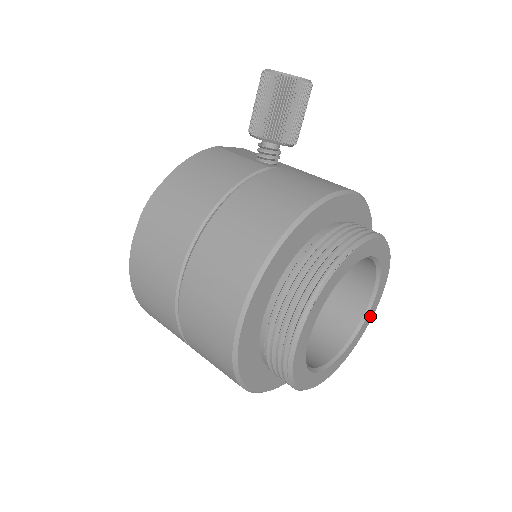
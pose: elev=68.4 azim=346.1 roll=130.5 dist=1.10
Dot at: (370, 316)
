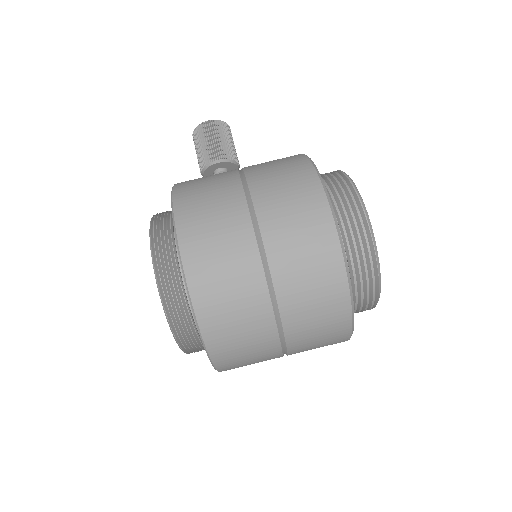
Dot at: occluded
